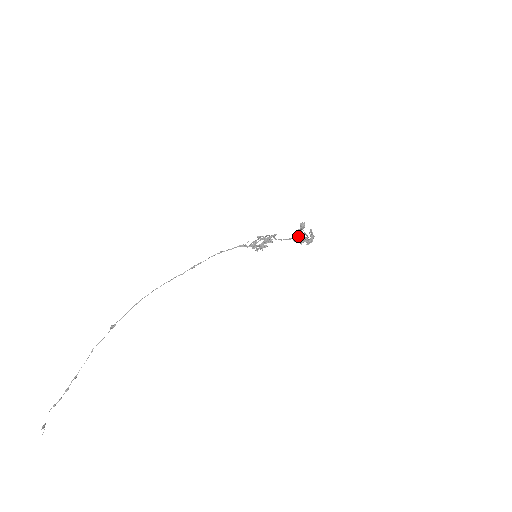
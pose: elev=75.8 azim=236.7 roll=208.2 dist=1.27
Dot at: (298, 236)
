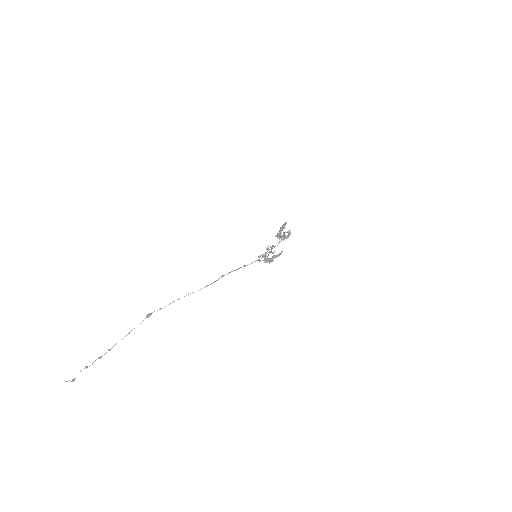
Dot at: occluded
